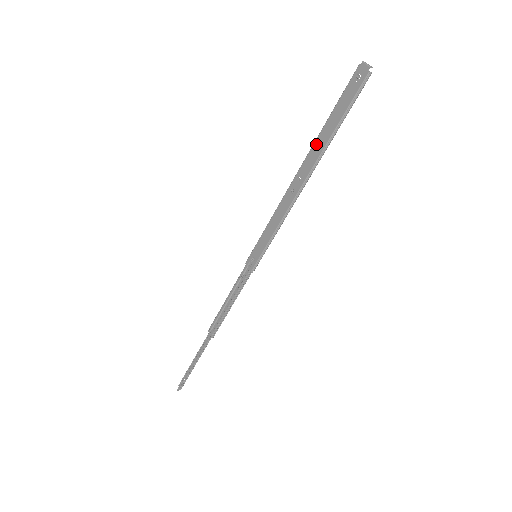
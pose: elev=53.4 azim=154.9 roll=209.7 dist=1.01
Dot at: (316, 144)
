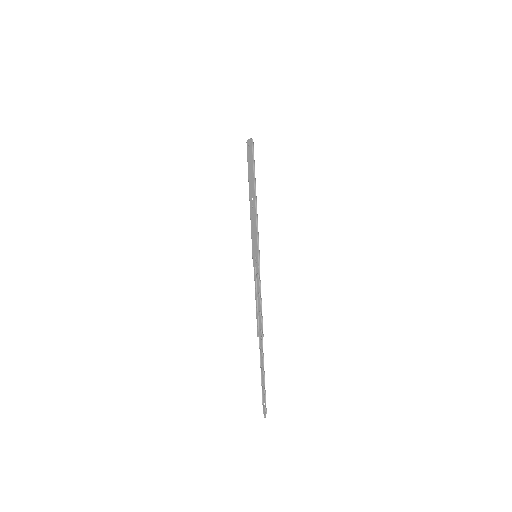
Dot at: (250, 180)
